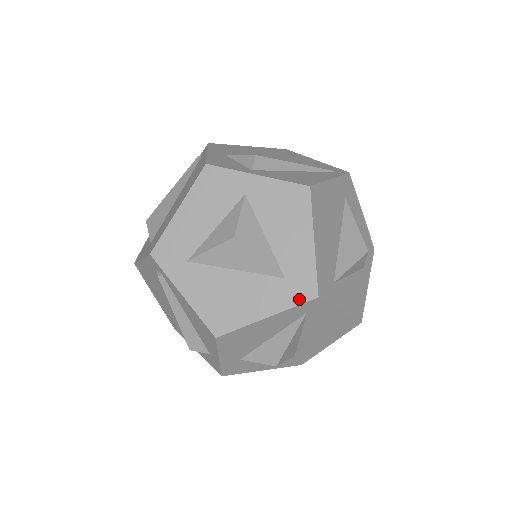
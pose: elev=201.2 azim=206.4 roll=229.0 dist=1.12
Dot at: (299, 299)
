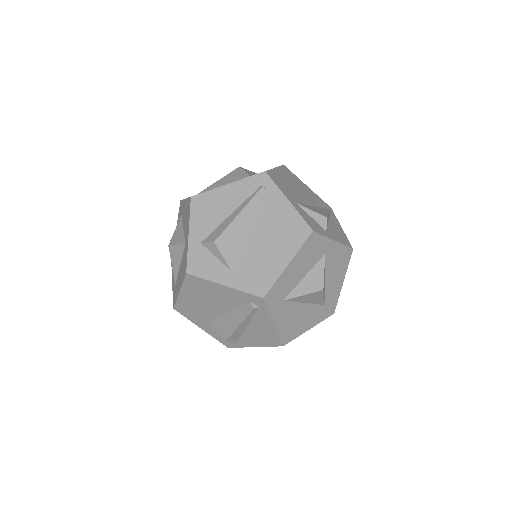
Dot at: (327, 316)
